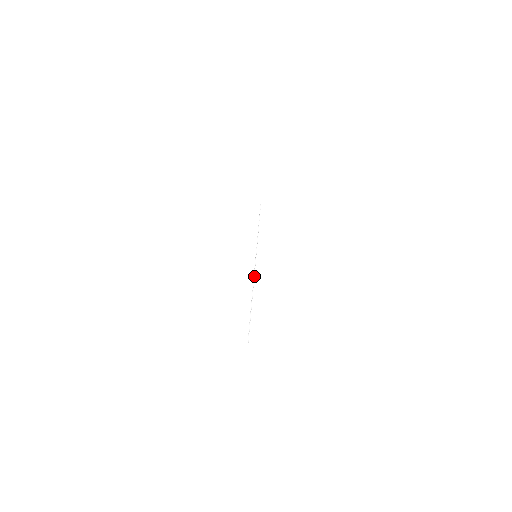
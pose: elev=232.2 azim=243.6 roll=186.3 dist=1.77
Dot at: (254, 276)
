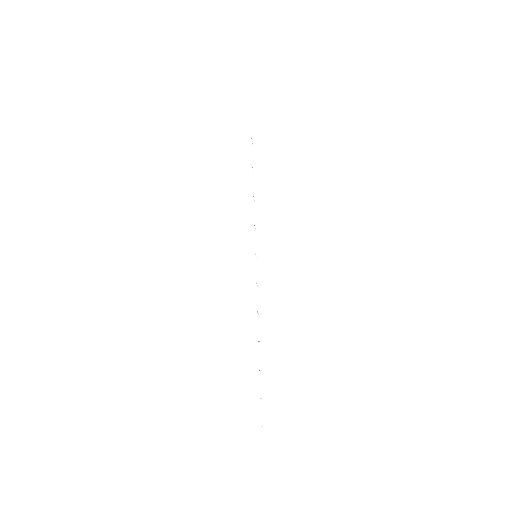
Dot at: occluded
